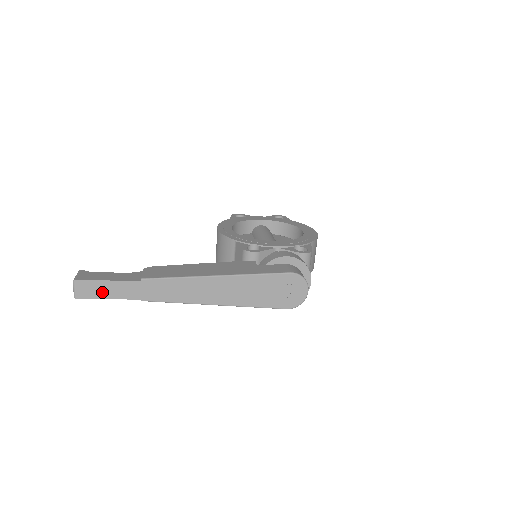
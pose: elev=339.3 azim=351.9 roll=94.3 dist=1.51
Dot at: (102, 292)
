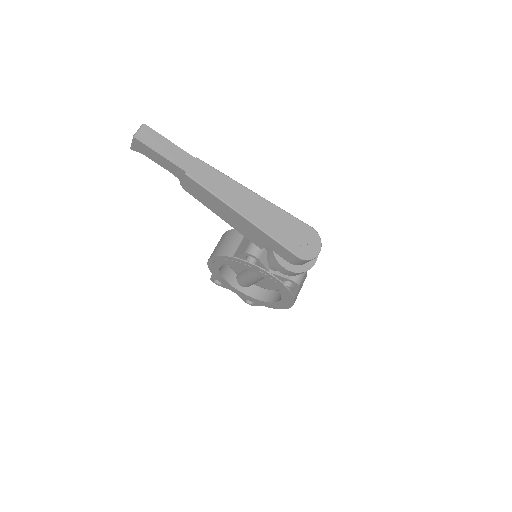
Dot at: (159, 146)
